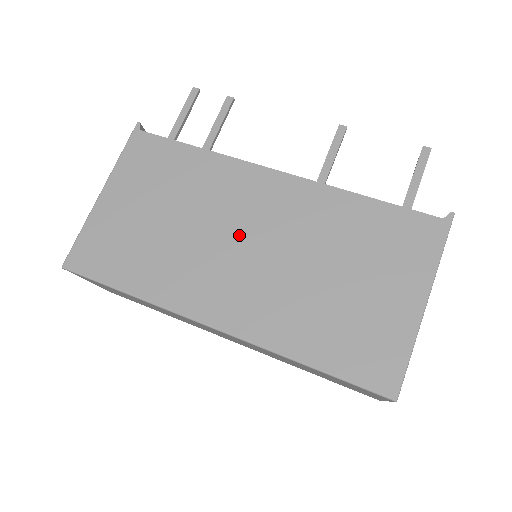
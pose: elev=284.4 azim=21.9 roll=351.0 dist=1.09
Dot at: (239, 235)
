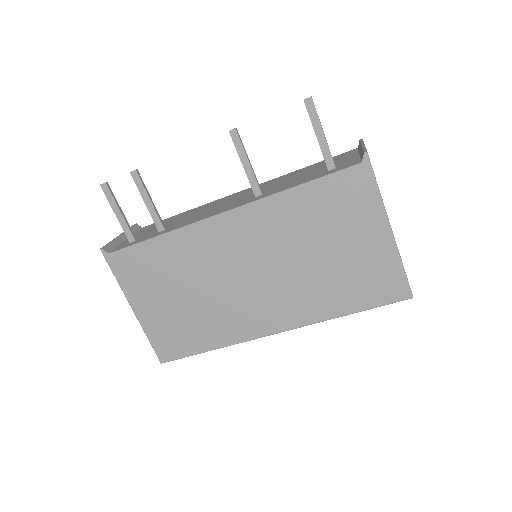
Dot at: (240, 273)
